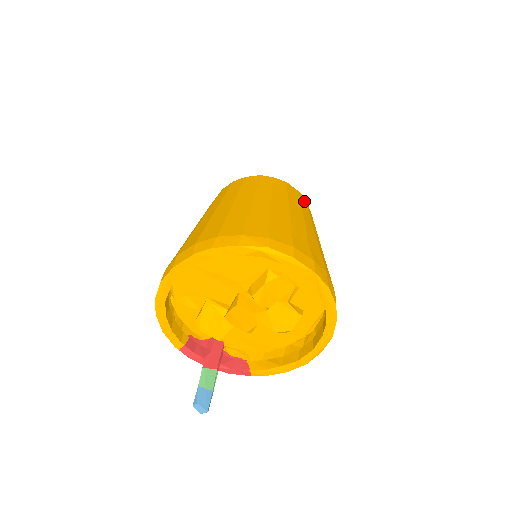
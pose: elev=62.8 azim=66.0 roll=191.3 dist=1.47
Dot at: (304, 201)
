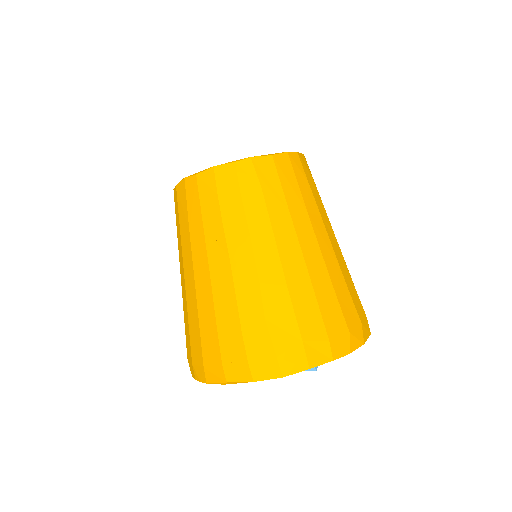
Dot at: (249, 174)
